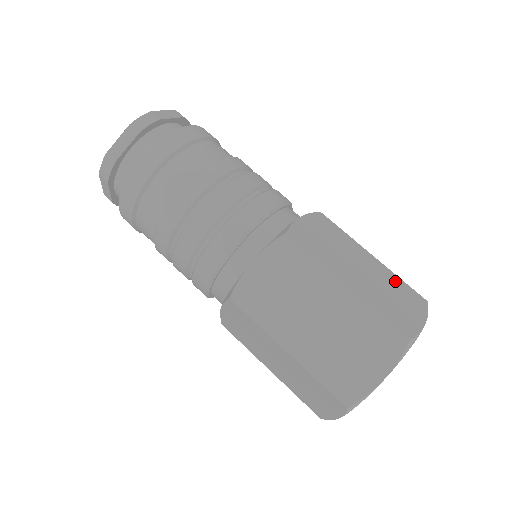
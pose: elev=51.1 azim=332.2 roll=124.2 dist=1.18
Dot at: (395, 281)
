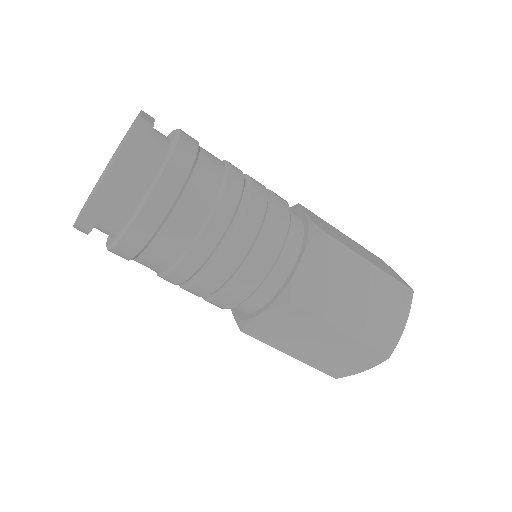
Dot at: (366, 250)
